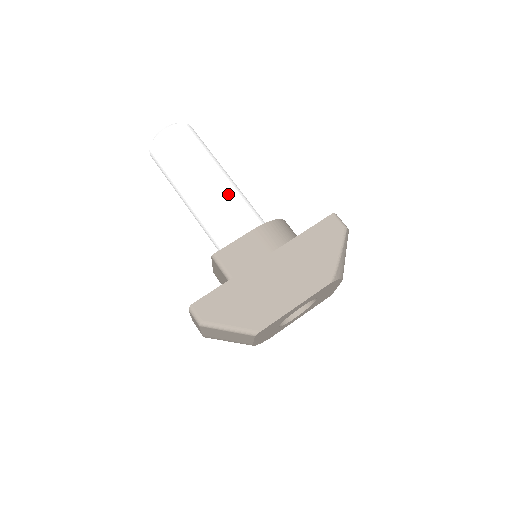
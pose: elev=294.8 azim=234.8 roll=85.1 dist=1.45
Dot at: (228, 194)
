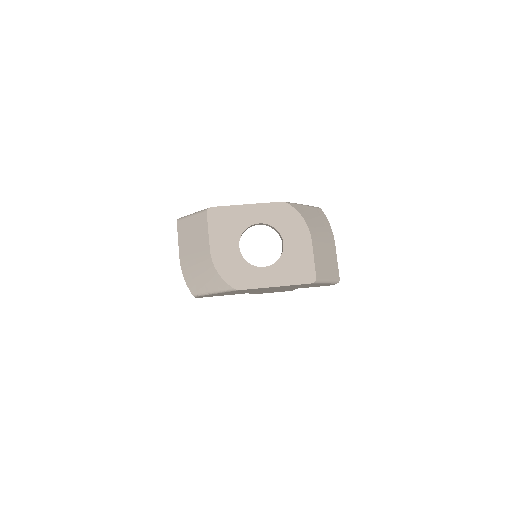
Dot at: occluded
